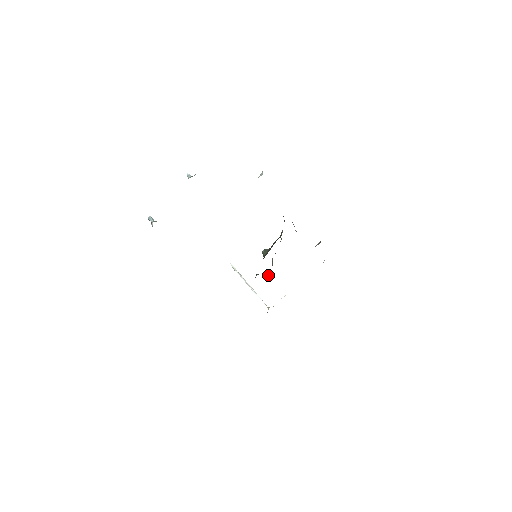
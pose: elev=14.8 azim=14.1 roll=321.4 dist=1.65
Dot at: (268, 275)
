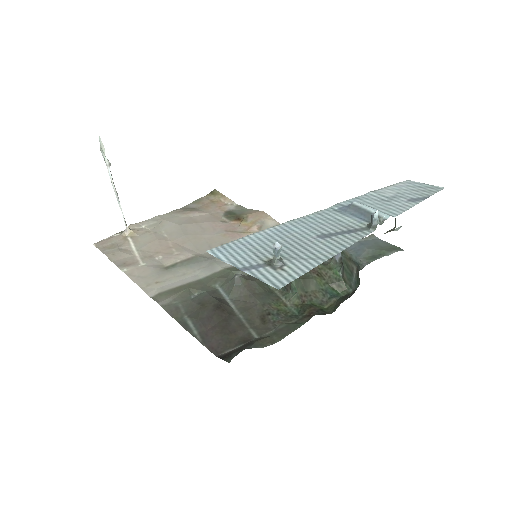
Dot at: (241, 272)
